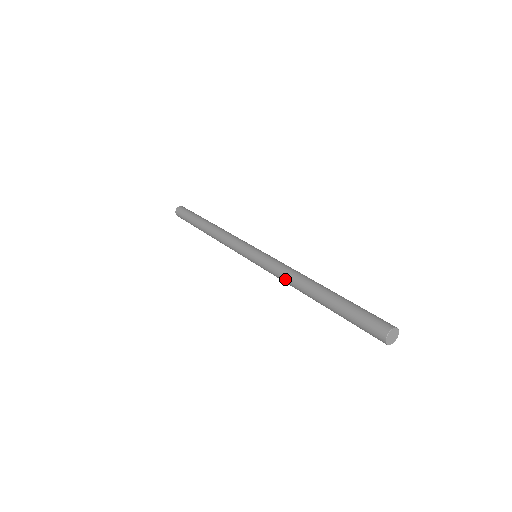
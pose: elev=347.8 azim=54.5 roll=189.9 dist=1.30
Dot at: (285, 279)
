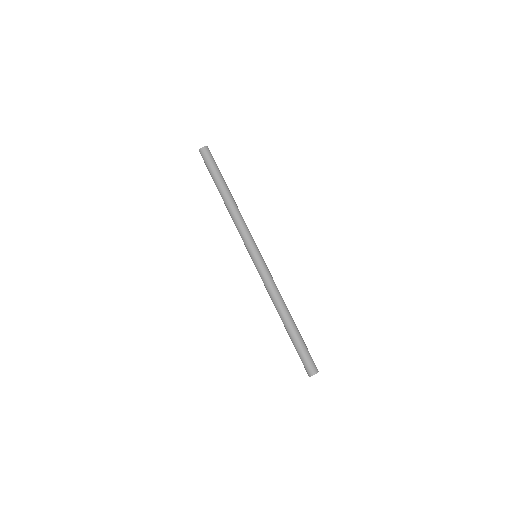
Dot at: (274, 293)
